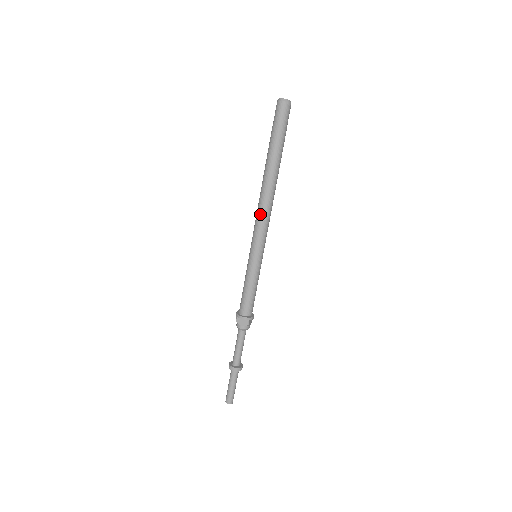
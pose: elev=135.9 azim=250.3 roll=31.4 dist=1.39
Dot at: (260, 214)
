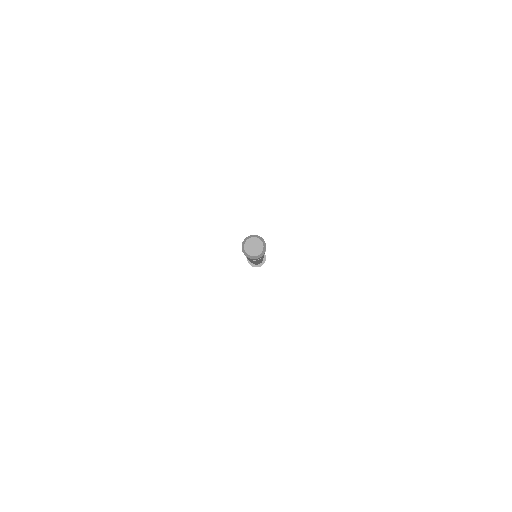
Dot at: occluded
